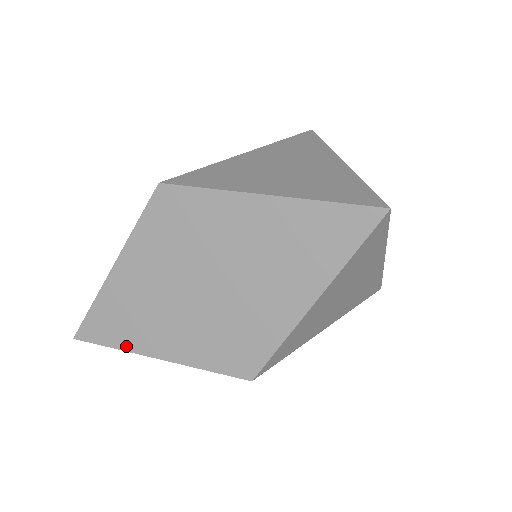
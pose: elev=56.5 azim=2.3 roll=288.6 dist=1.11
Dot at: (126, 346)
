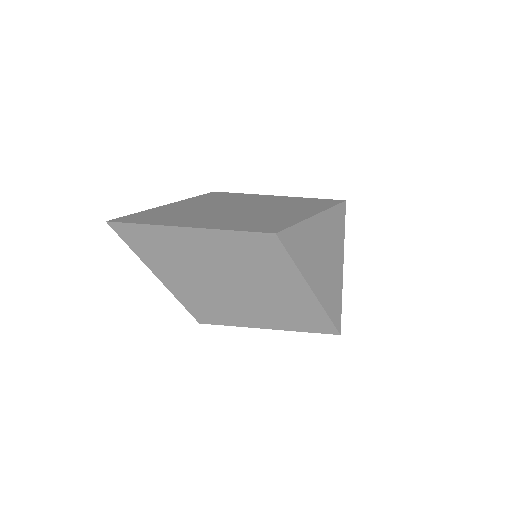
Dot at: (144, 257)
